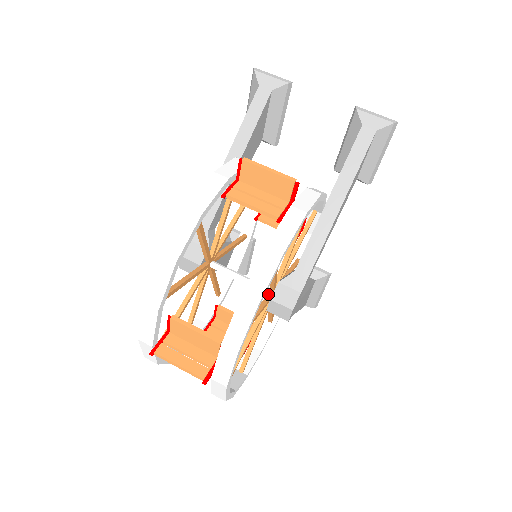
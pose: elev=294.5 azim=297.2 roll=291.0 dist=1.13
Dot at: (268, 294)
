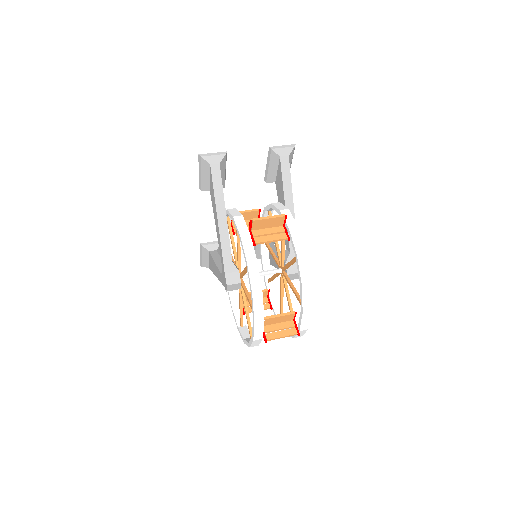
Dot at: (283, 273)
